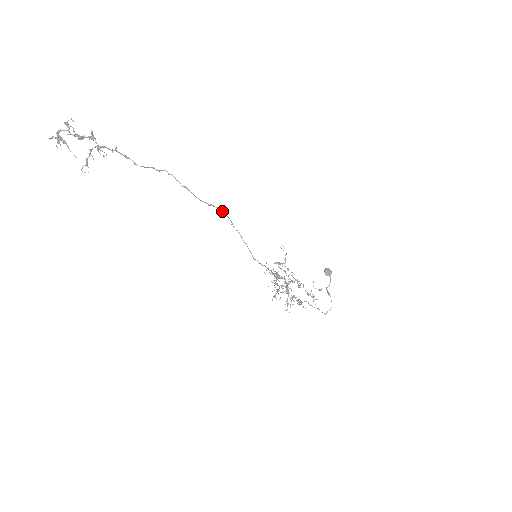
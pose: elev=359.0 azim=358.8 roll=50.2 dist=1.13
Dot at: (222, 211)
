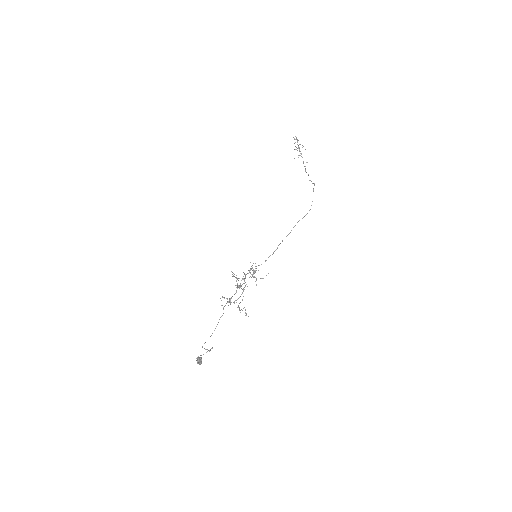
Dot at: occluded
